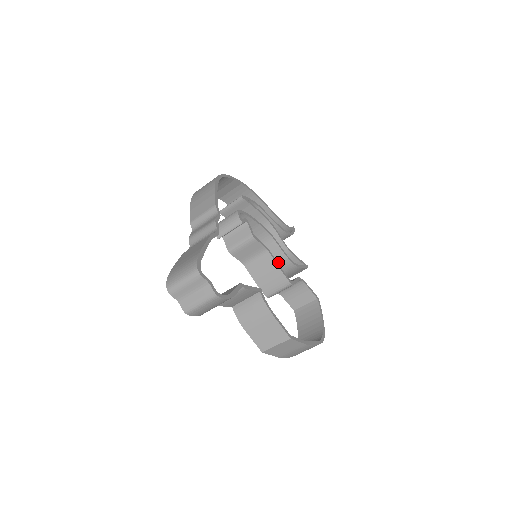
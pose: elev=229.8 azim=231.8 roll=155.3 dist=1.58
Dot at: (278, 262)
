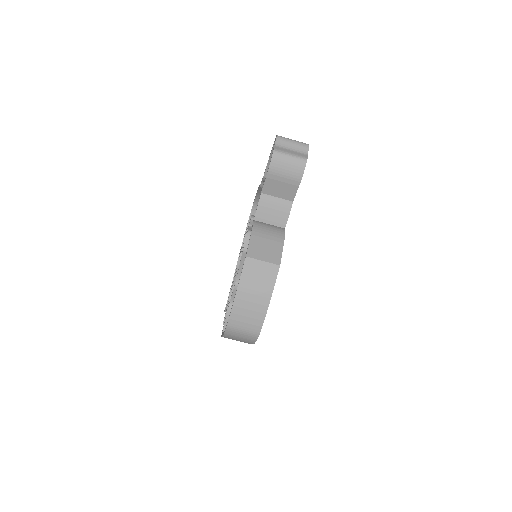
Dot at: occluded
